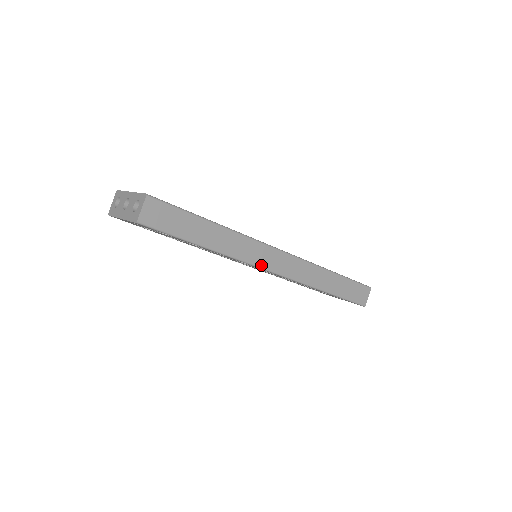
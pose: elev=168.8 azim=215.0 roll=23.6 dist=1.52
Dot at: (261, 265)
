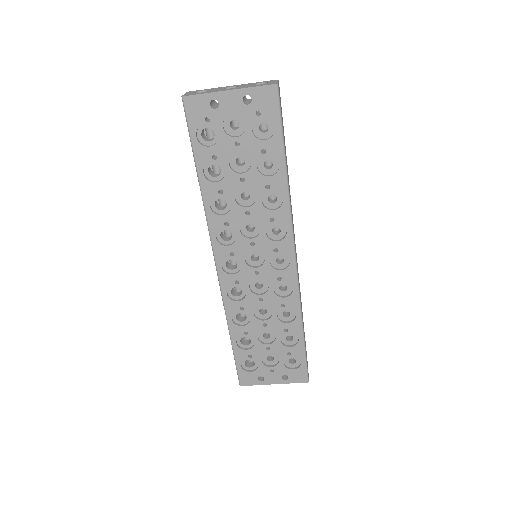
Dot at: (294, 239)
